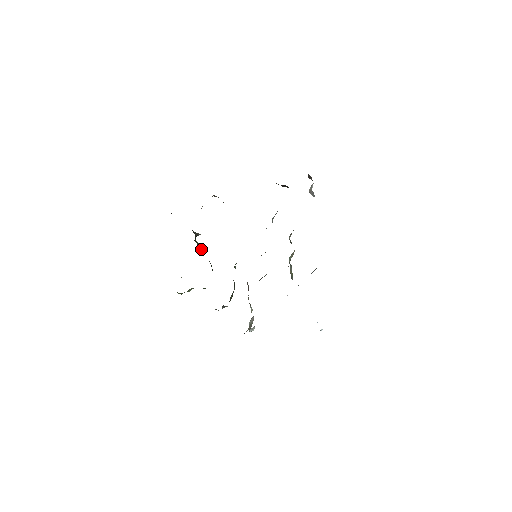
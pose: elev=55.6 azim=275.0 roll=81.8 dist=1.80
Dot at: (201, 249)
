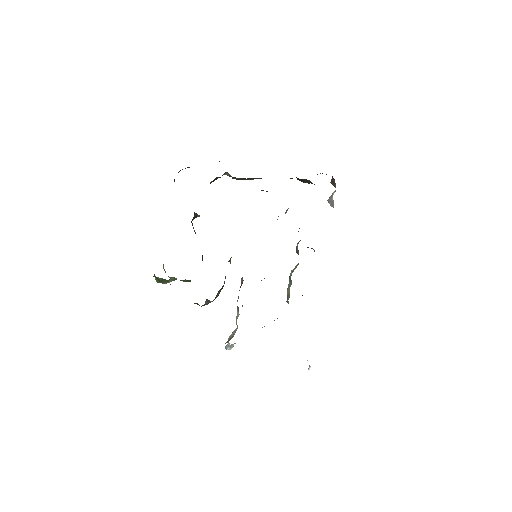
Dot at: occluded
